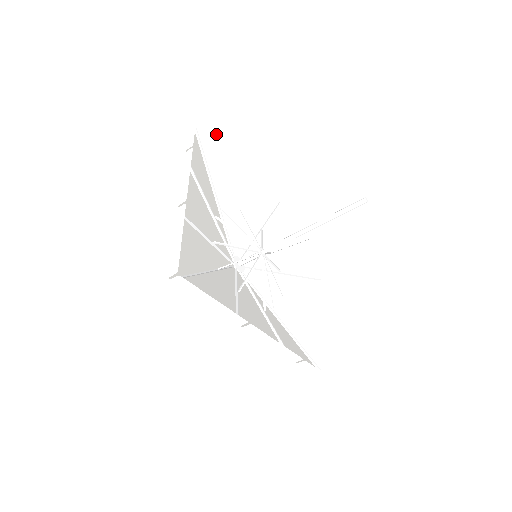
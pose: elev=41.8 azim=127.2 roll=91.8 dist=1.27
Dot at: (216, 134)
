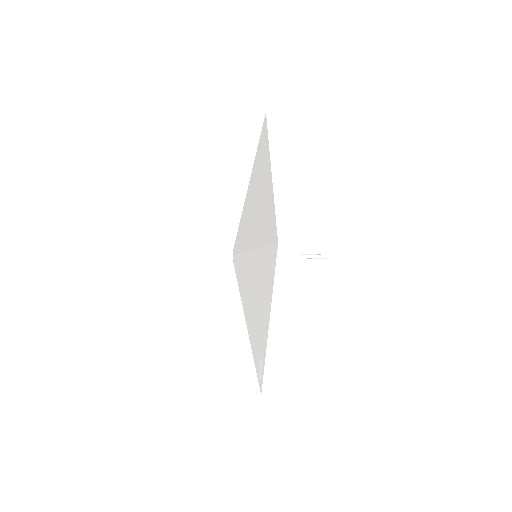
Dot at: occluded
